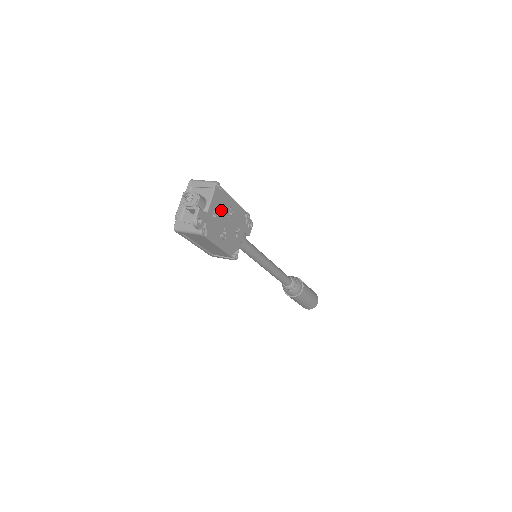
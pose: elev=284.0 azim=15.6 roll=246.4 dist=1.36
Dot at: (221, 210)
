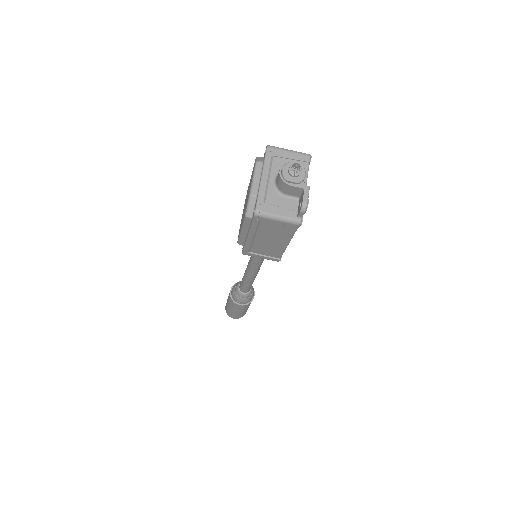
Dot at: occluded
